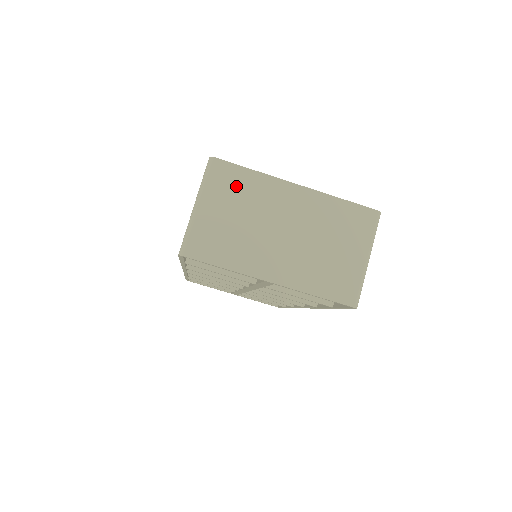
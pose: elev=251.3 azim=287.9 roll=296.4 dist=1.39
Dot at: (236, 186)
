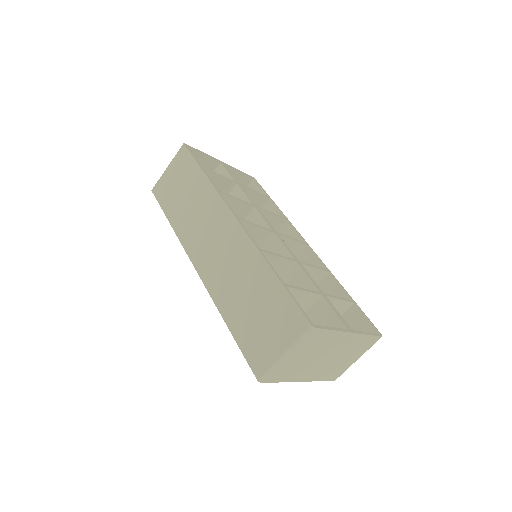
Dot at: (317, 341)
